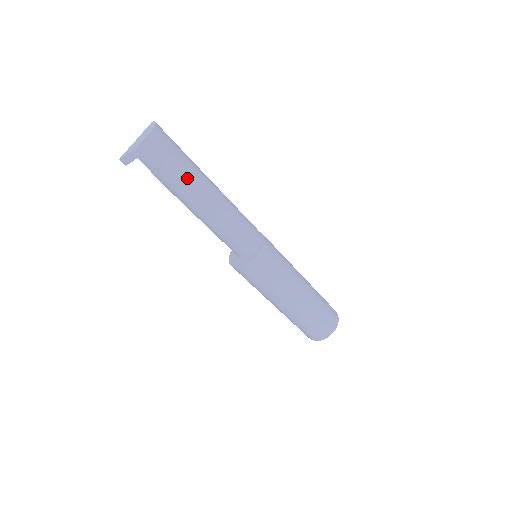
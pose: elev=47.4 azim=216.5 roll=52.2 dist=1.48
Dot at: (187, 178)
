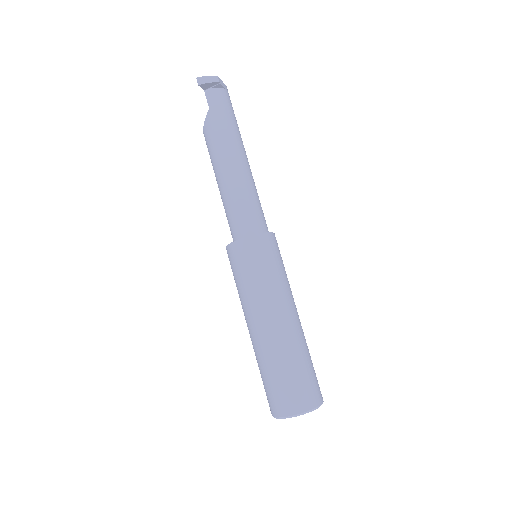
Dot at: (237, 131)
